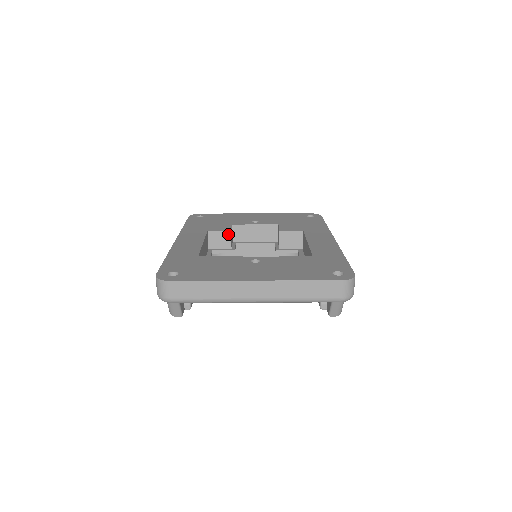
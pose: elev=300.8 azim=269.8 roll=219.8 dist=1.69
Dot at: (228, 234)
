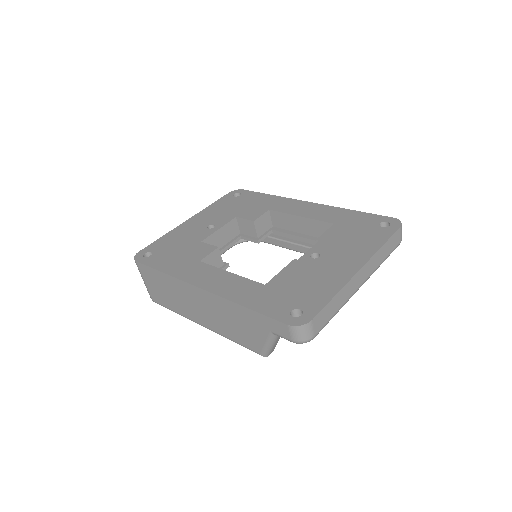
Dot at: (217, 252)
